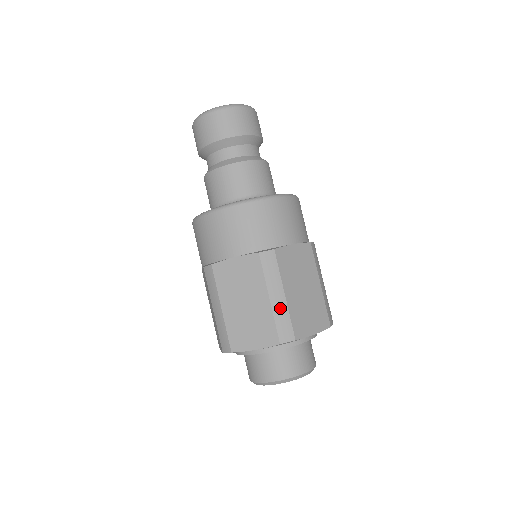
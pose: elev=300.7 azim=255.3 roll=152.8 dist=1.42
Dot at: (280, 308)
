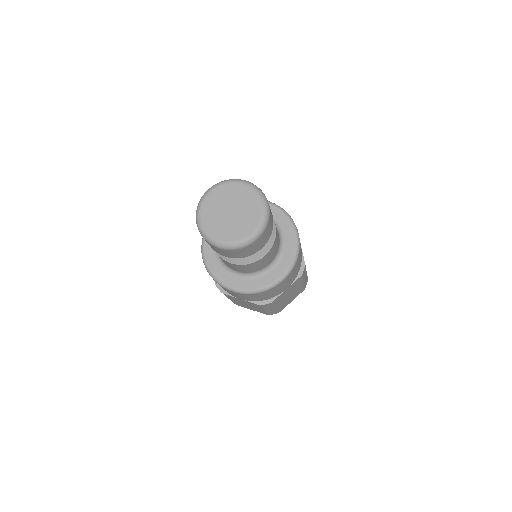
Dot at: (271, 311)
